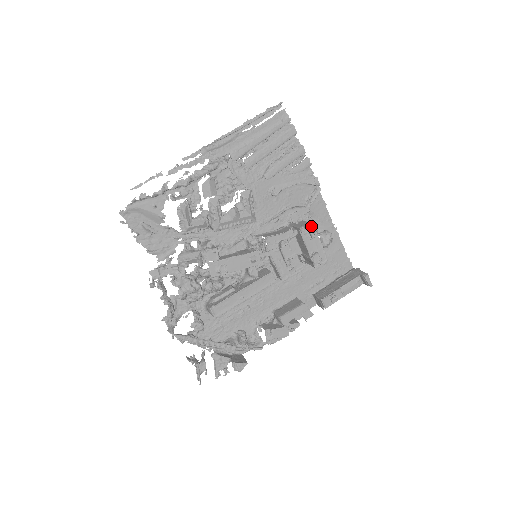
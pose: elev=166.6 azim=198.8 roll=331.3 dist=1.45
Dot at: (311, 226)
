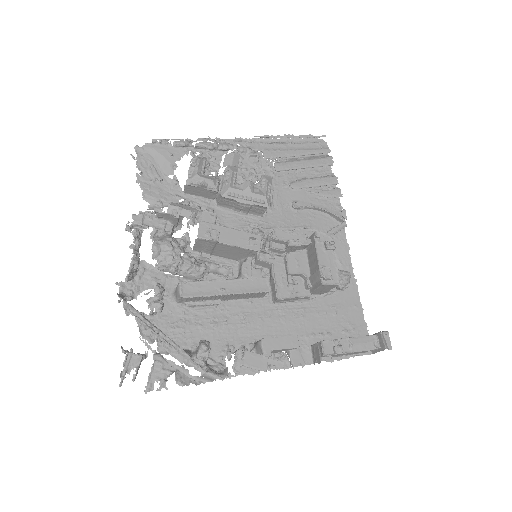
Dot at: (328, 238)
